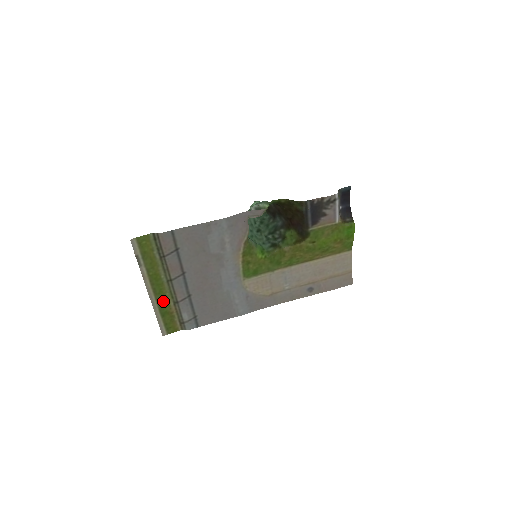
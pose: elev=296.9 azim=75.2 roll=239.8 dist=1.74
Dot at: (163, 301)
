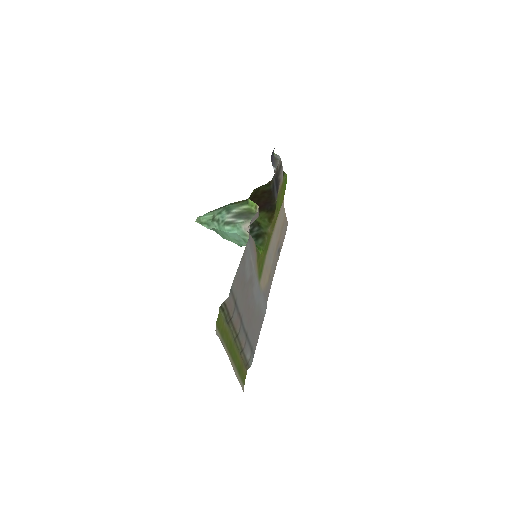
Dot at: (237, 361)
